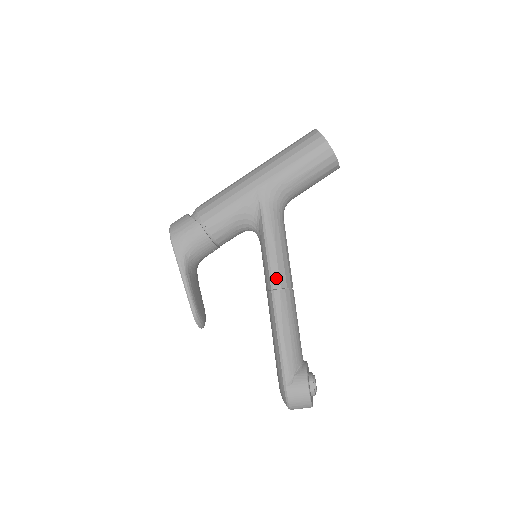
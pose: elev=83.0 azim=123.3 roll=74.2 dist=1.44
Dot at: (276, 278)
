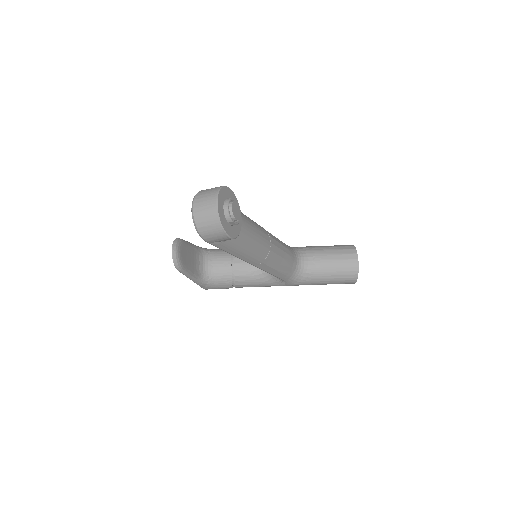
Dot at: occluded
